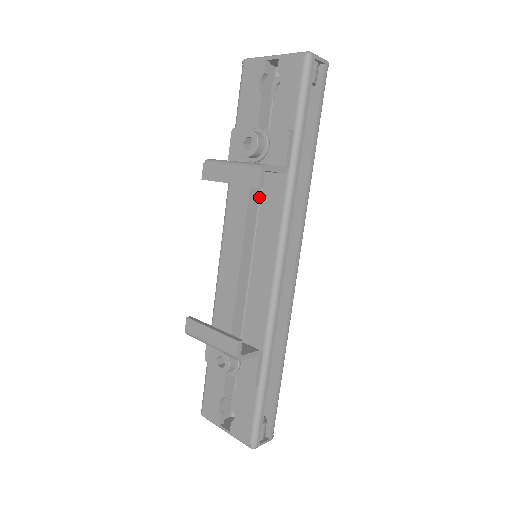
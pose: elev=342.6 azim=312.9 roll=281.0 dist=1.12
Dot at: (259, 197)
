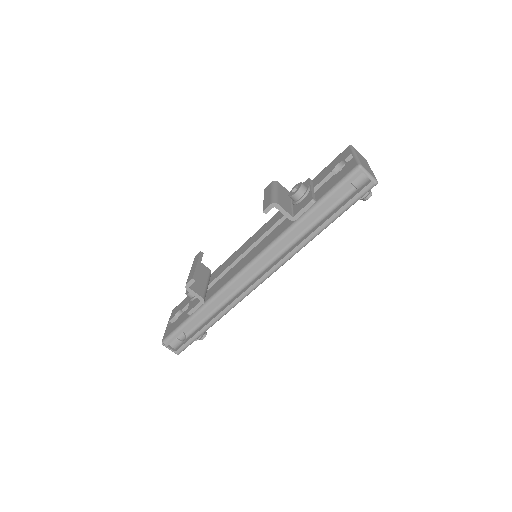
Dot at: occluded
